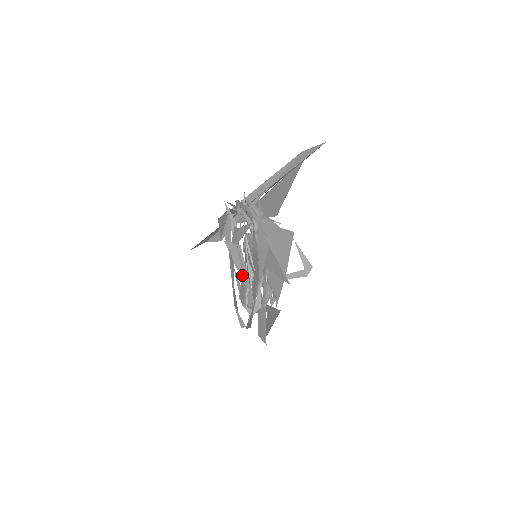
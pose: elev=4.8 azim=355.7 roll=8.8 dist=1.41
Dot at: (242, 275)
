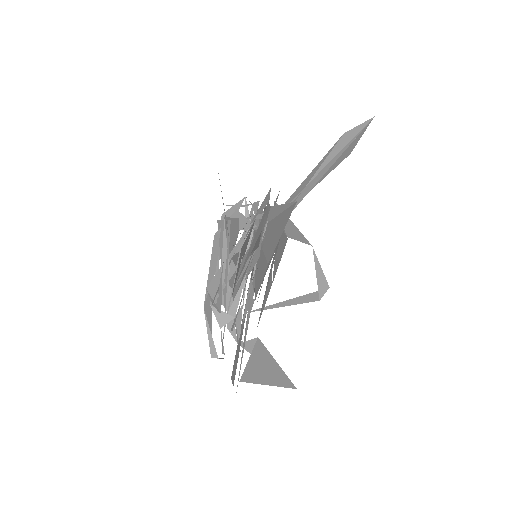
Dot at: (223, 263)
